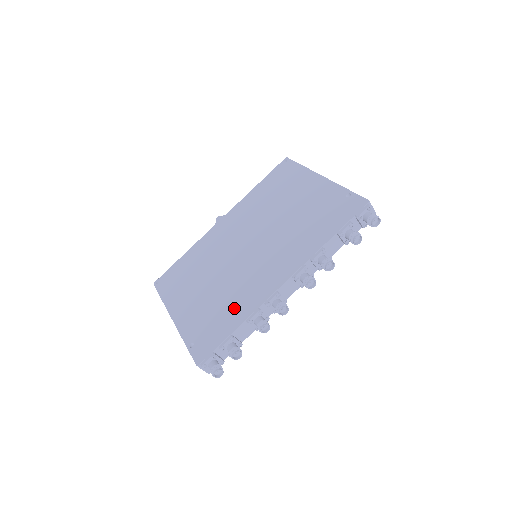
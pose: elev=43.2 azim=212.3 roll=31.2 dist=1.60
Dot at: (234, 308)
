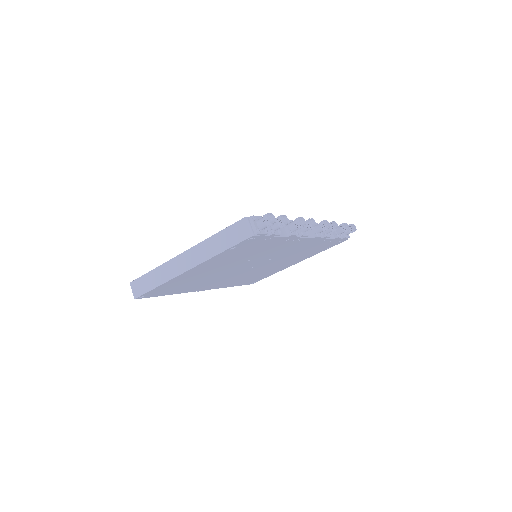
Dot at: occluded
